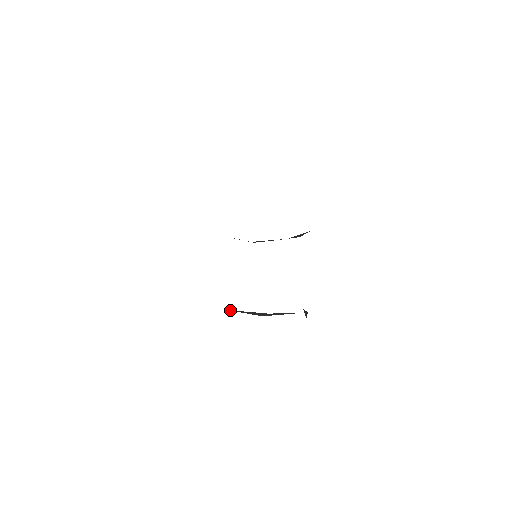
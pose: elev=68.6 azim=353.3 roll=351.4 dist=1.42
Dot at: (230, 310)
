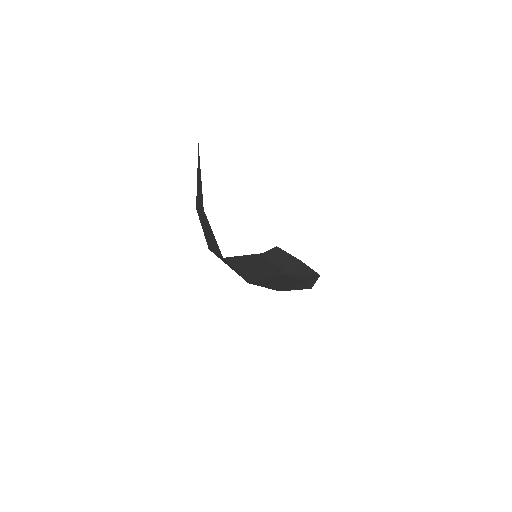
Dot at: (278, 248)
